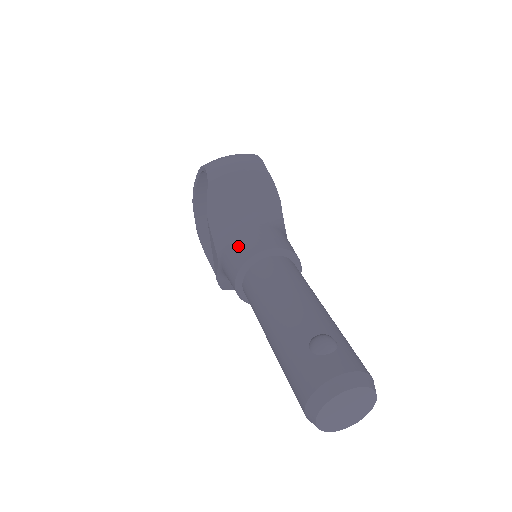
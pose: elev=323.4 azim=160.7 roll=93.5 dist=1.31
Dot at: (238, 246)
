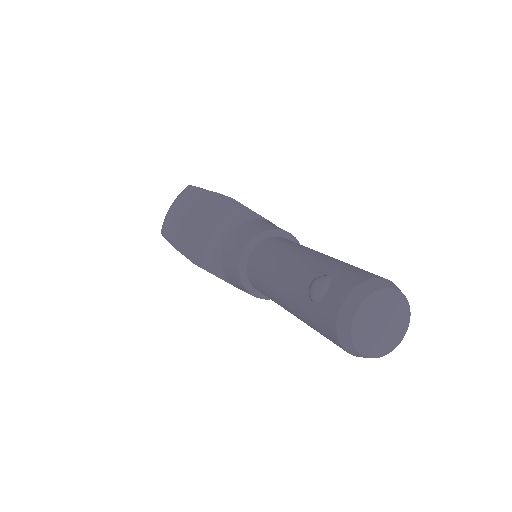
Dot at: (228, 265)
